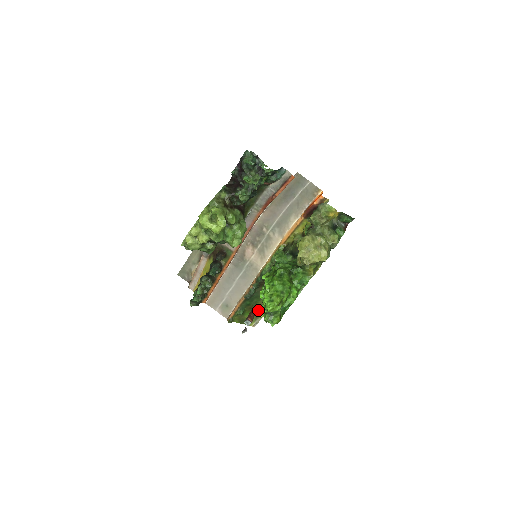
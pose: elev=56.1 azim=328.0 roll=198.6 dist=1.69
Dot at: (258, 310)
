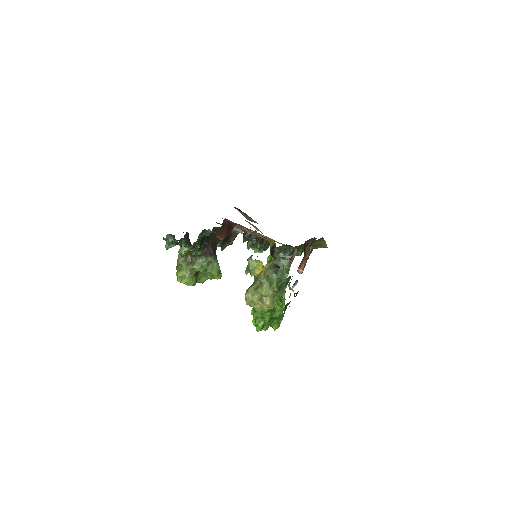
Dot at: (316, 245)
